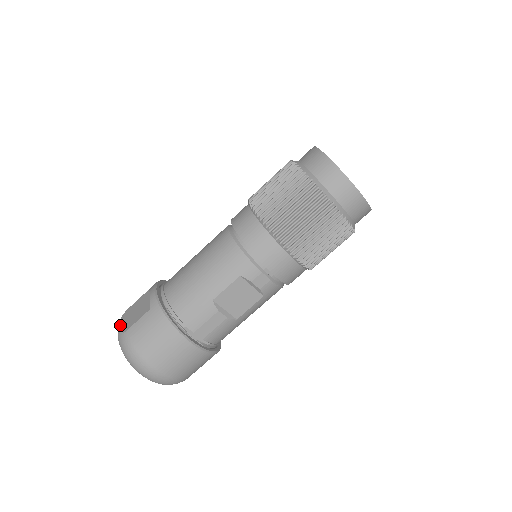
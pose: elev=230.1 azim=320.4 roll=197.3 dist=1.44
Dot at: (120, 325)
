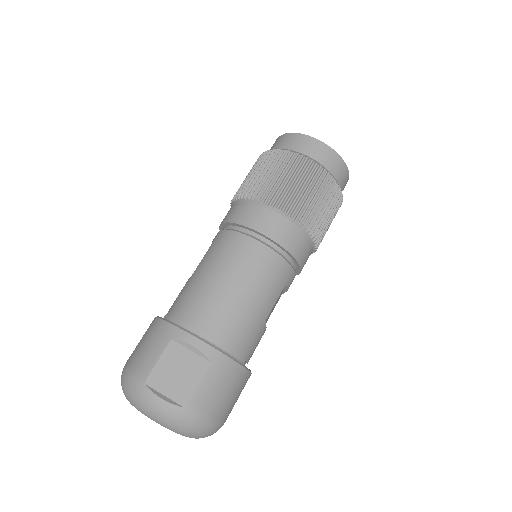
Dot at: (167, 401)
